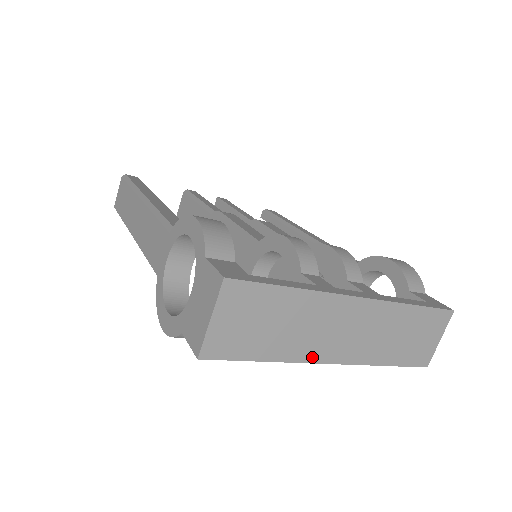
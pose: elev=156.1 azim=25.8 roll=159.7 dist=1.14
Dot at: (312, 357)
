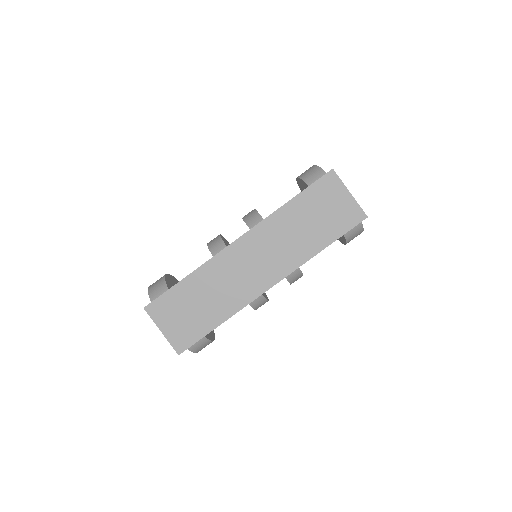
Dot at: (251, 296)
